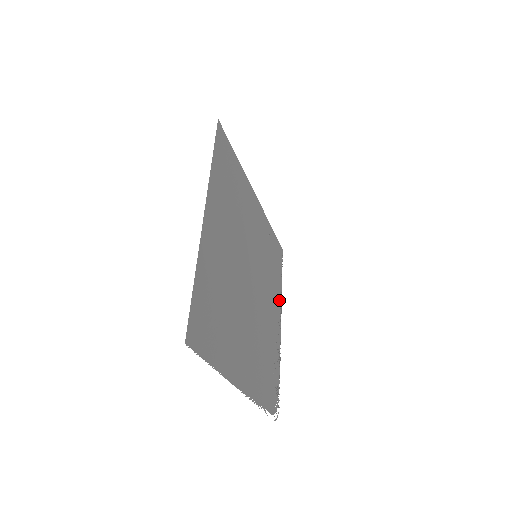
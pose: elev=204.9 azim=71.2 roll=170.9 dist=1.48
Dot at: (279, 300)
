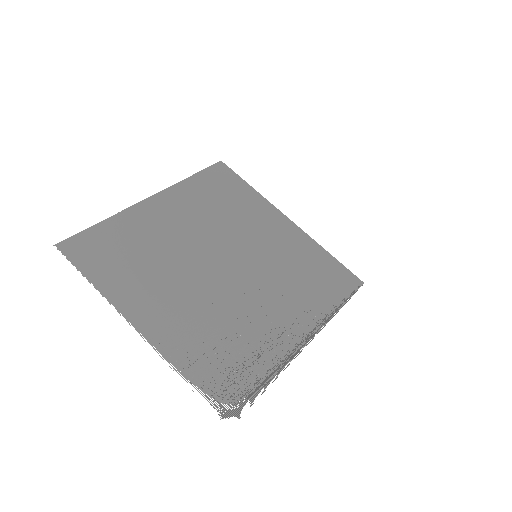
Dot at: (317, 318)
